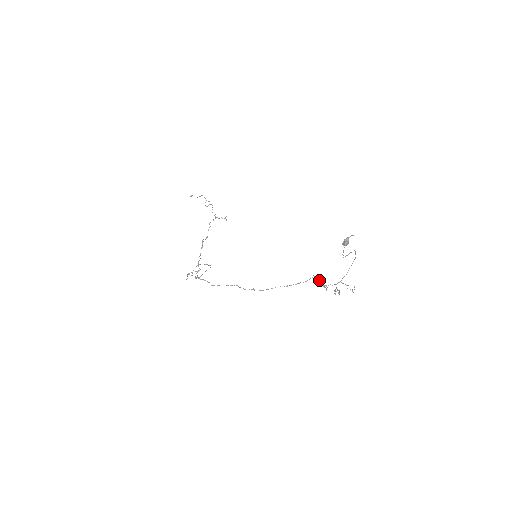
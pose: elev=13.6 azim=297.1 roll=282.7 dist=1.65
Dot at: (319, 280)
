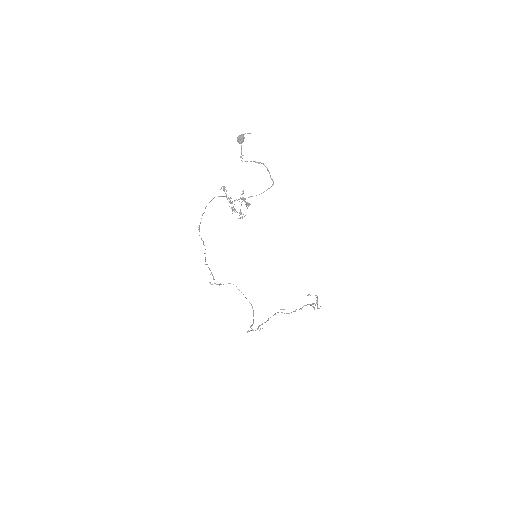
Dot at: occluded
